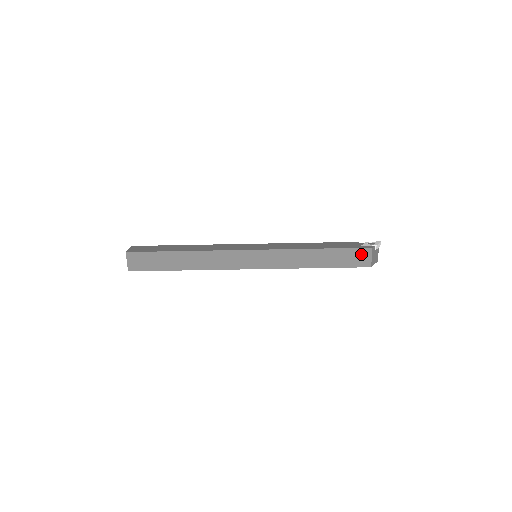
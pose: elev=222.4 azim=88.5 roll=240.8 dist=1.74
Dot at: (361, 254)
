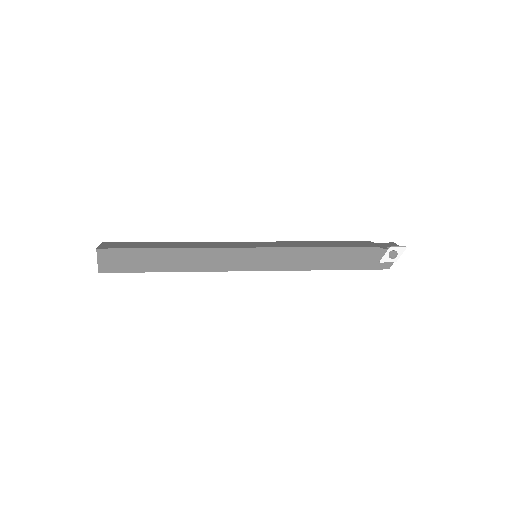
Dot at: occluded
